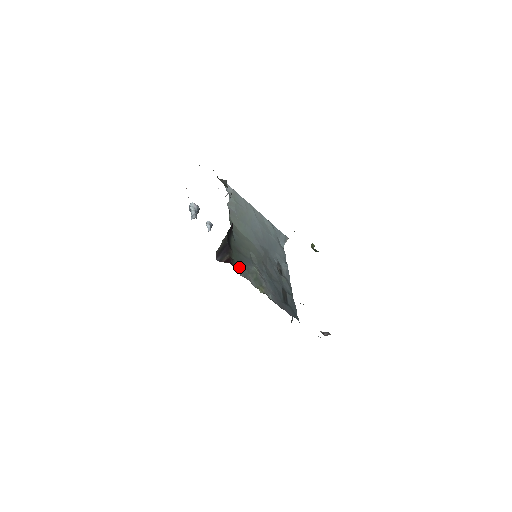
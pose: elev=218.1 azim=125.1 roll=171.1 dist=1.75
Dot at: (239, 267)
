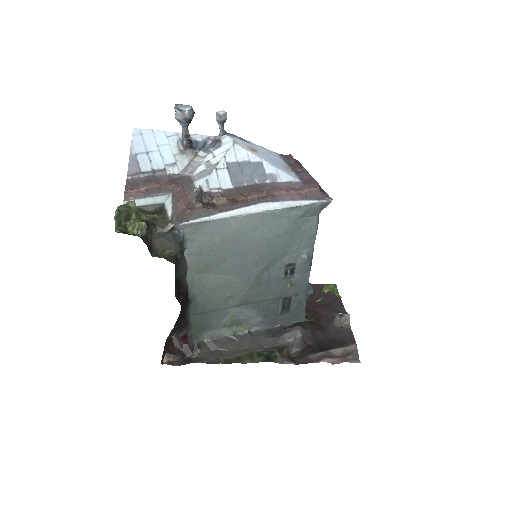
Dot at: (203, 332)
